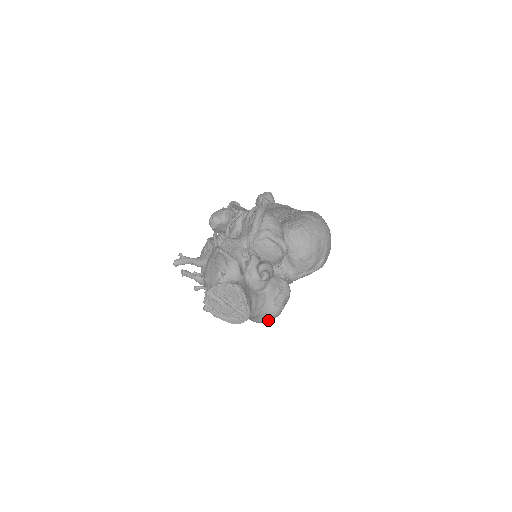
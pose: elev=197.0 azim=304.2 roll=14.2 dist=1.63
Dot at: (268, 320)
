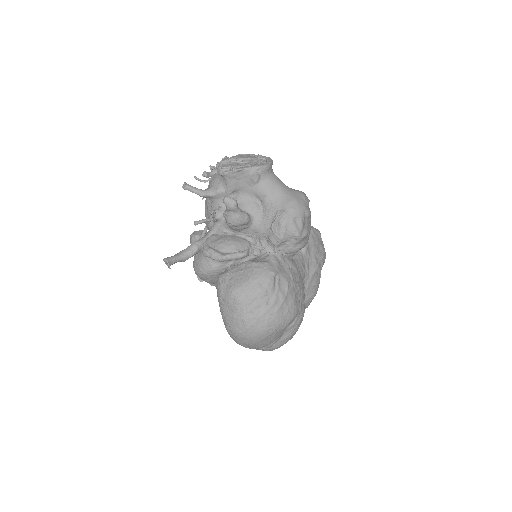
Dot at: (301, 199)
